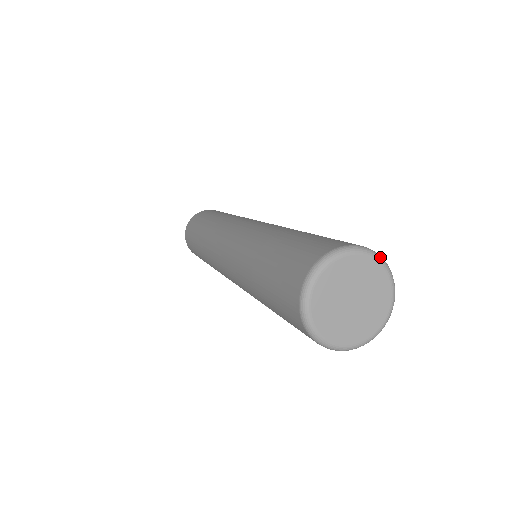
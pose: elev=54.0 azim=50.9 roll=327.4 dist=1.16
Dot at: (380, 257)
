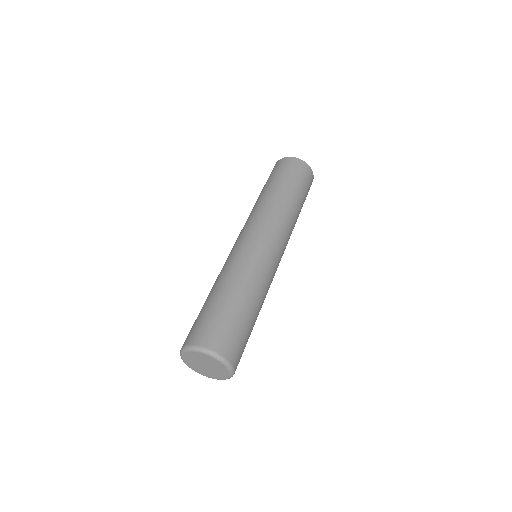
Dot at: (225, 363)
